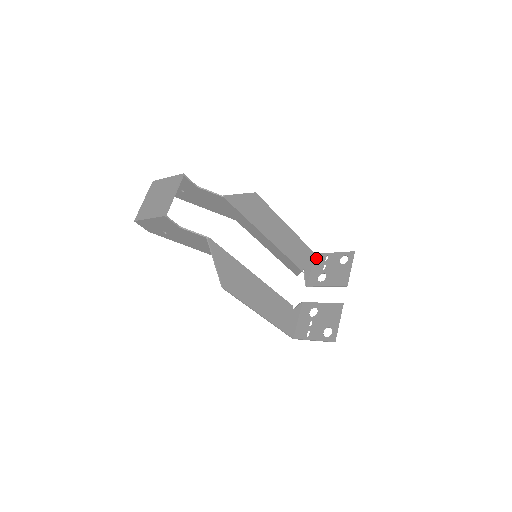
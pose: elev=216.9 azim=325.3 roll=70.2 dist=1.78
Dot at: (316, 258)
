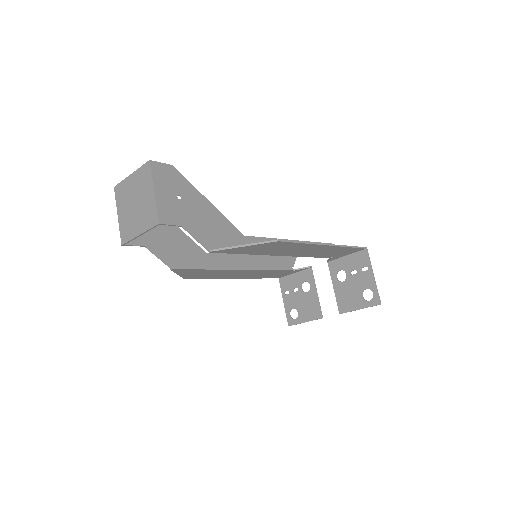
Dot at: (361, 254)
